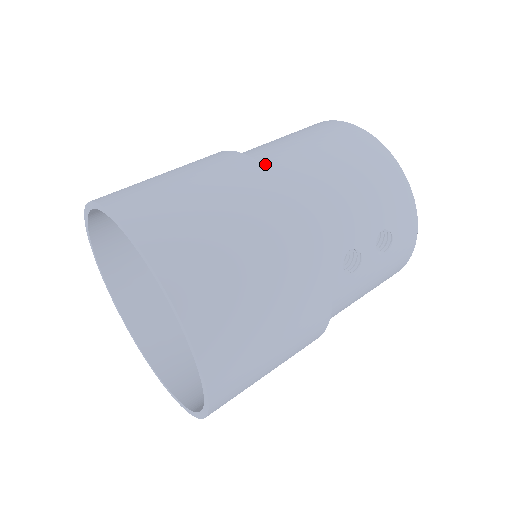
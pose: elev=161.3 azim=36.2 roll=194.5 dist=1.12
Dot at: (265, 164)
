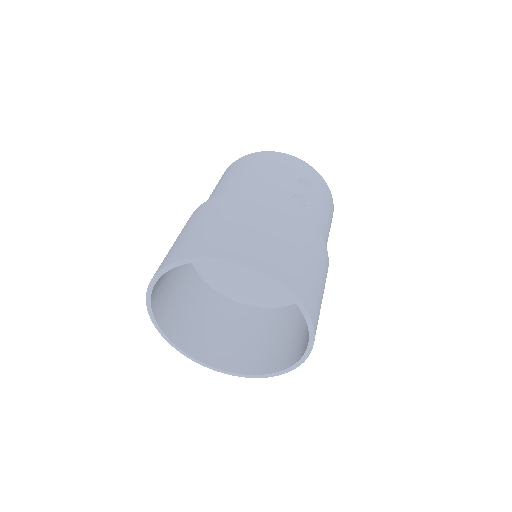
Dot at: occluded
